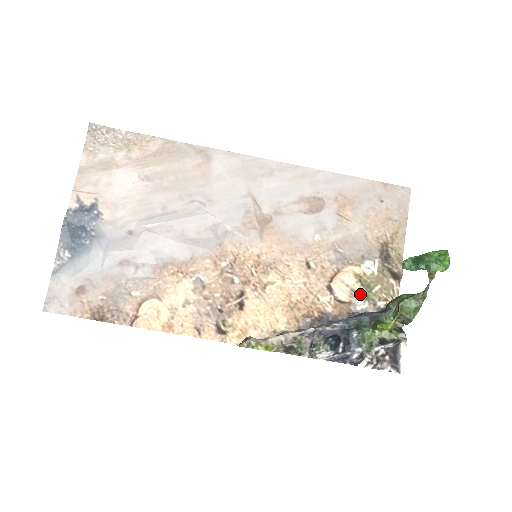
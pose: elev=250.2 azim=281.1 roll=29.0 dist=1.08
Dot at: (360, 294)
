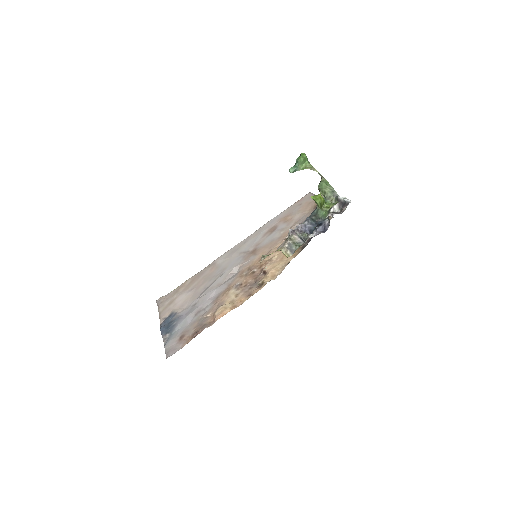
Dot at: occluded
